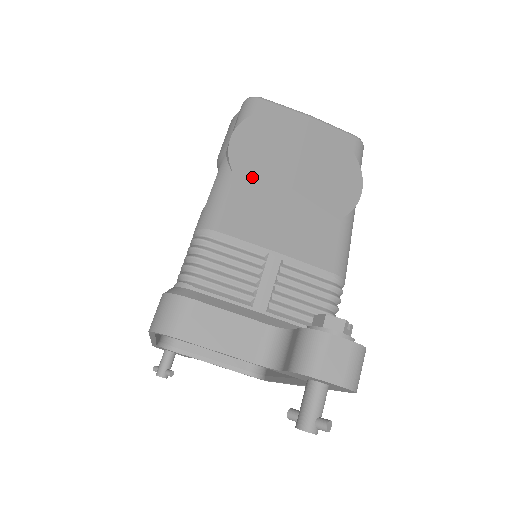
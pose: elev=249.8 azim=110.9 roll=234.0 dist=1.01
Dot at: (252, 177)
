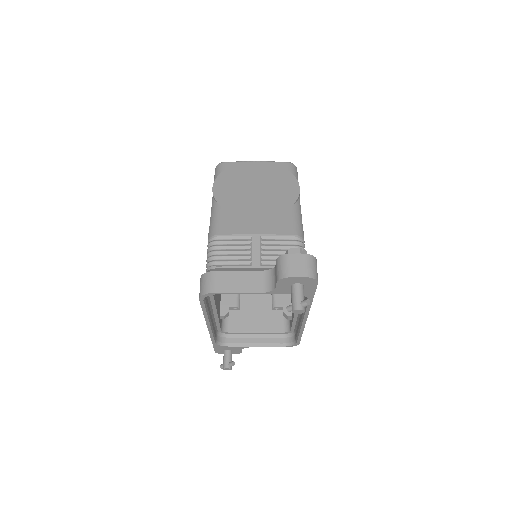
Dot at: (231, 203)
